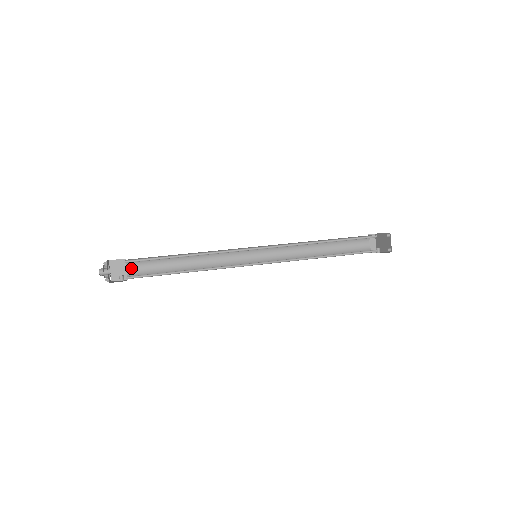
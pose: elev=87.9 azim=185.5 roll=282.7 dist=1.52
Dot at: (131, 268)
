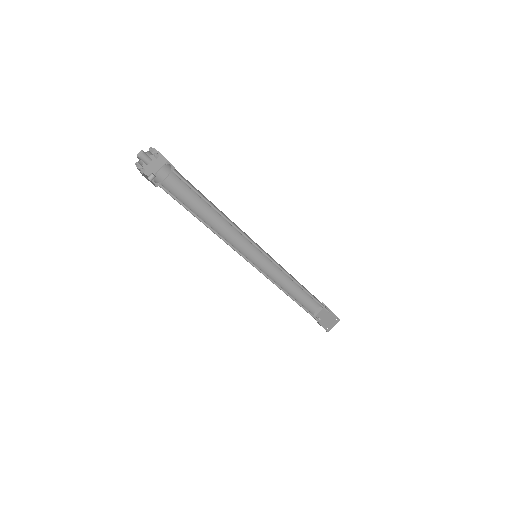
Dot at: (164, 173)
